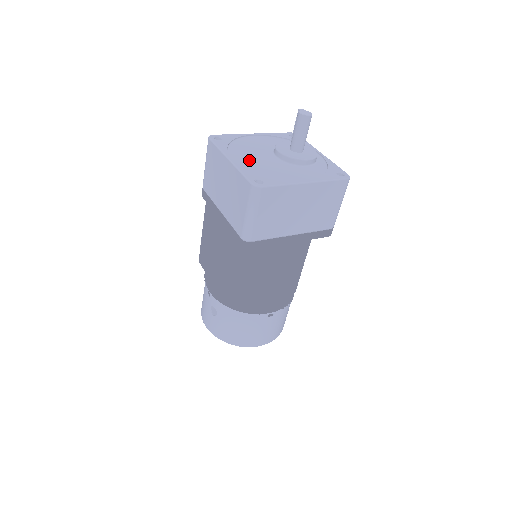
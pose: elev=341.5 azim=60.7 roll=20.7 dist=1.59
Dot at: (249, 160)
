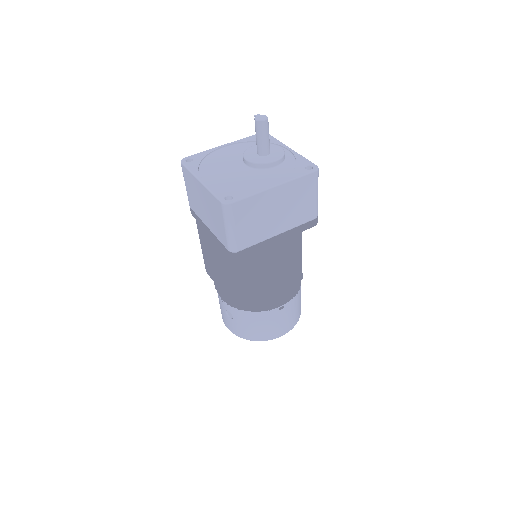
Dot at: (219, 176)
